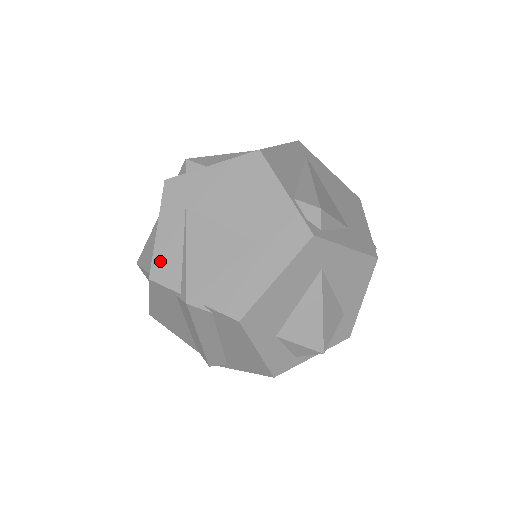
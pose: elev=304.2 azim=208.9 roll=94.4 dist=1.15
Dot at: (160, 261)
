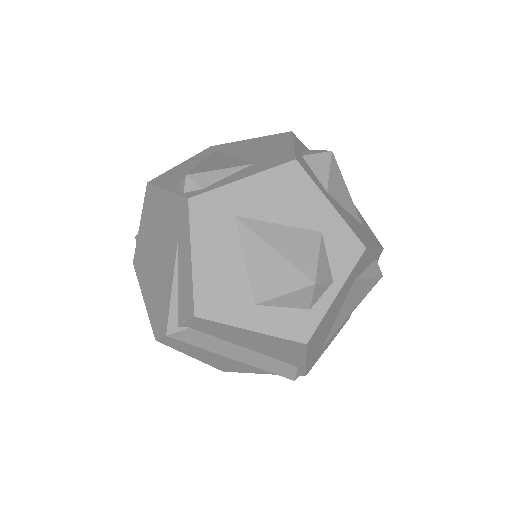
Dot at: (153, 321)
